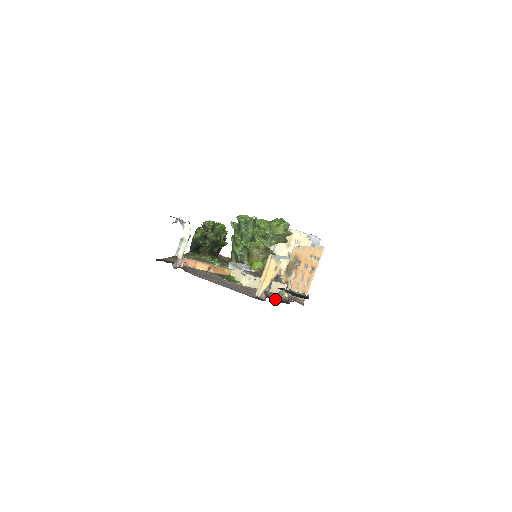
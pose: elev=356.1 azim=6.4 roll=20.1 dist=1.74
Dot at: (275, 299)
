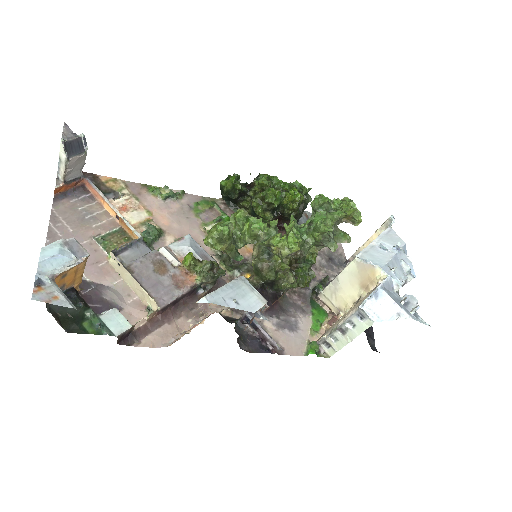
Dot at: (92, 301)
